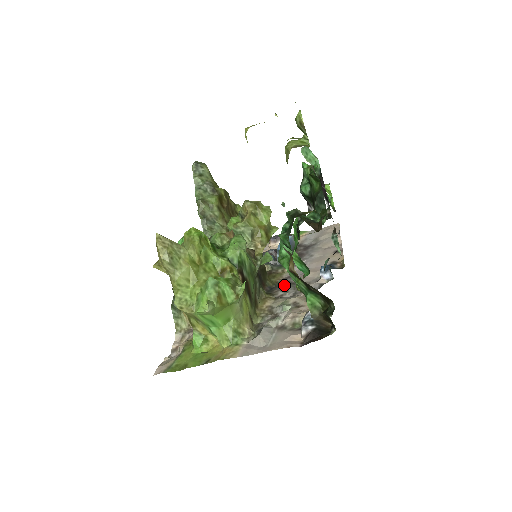
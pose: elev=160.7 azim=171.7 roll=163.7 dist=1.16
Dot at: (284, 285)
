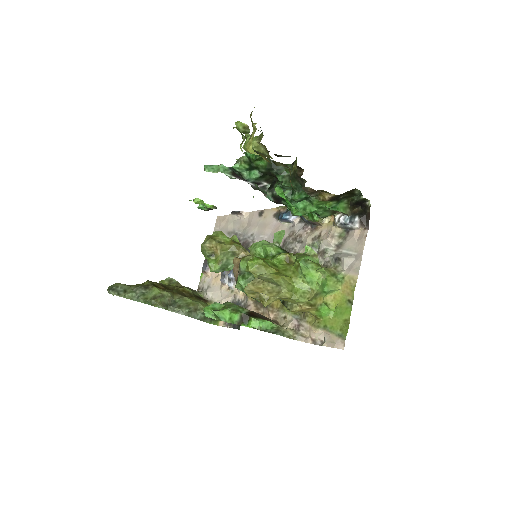
Dot at: occluded
